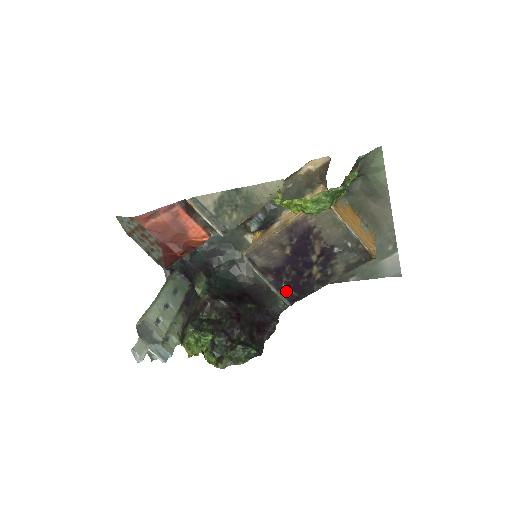
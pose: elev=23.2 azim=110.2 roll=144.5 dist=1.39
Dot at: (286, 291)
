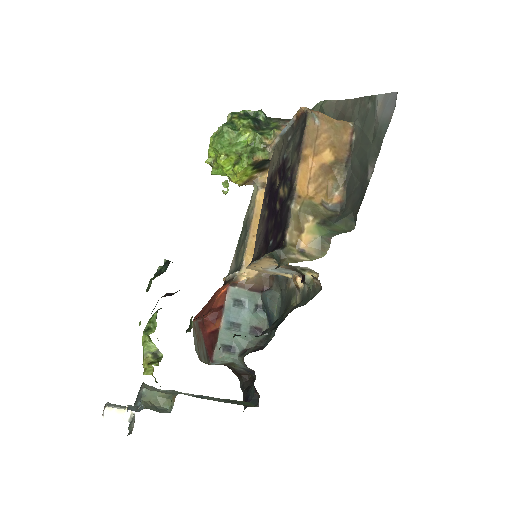
Dot at: (275, 246)
